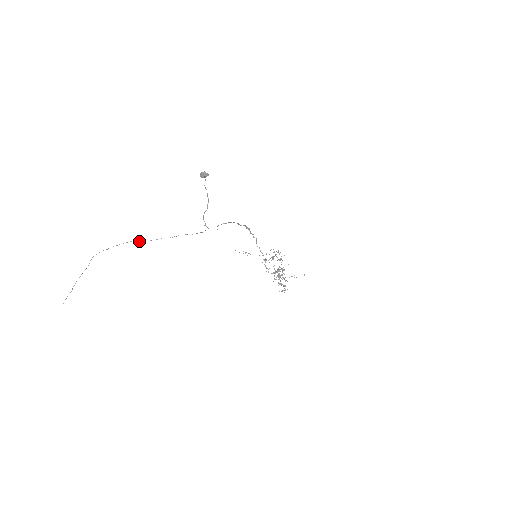
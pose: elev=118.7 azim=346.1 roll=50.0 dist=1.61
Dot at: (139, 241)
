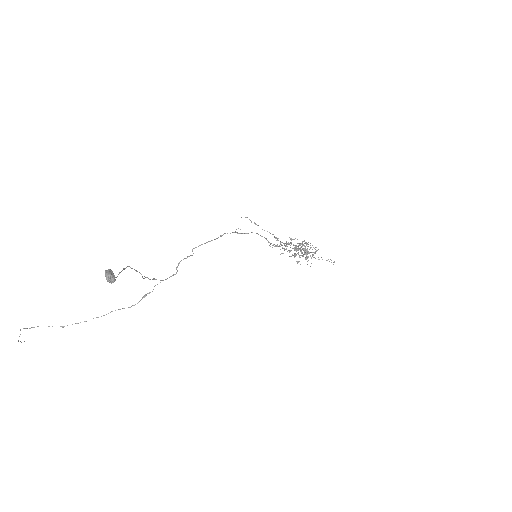
Dot at: occluded
